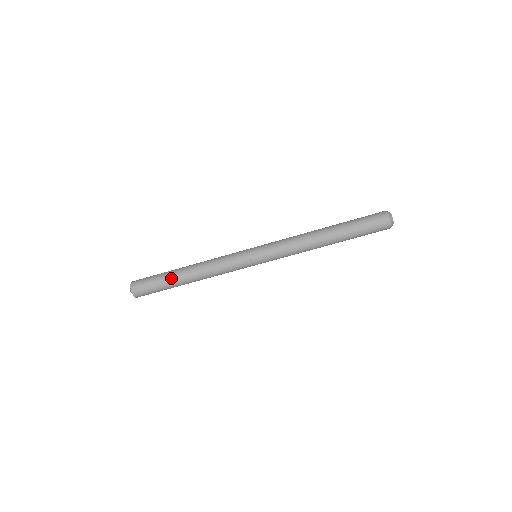
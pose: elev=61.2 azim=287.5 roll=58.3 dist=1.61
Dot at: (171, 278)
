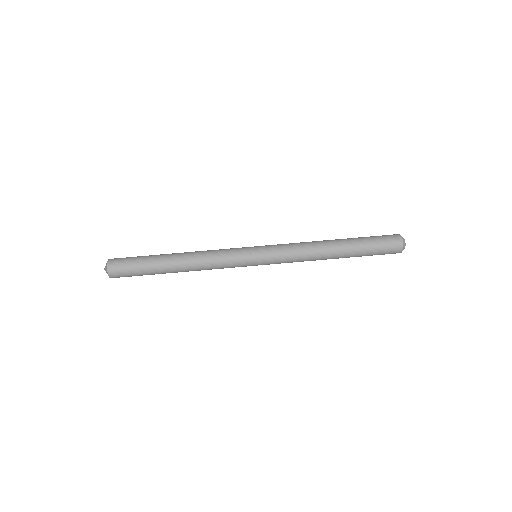
Dot at: (157, 256)
